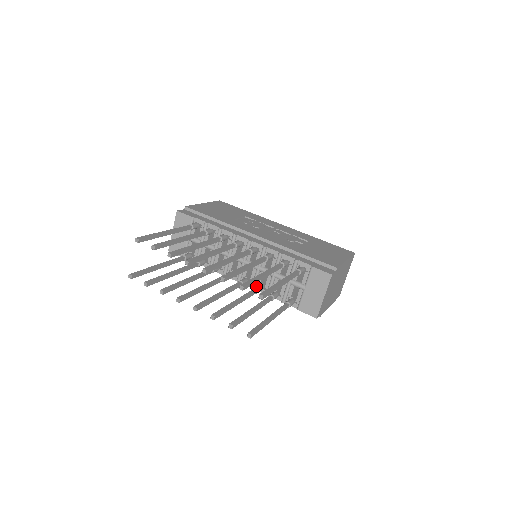
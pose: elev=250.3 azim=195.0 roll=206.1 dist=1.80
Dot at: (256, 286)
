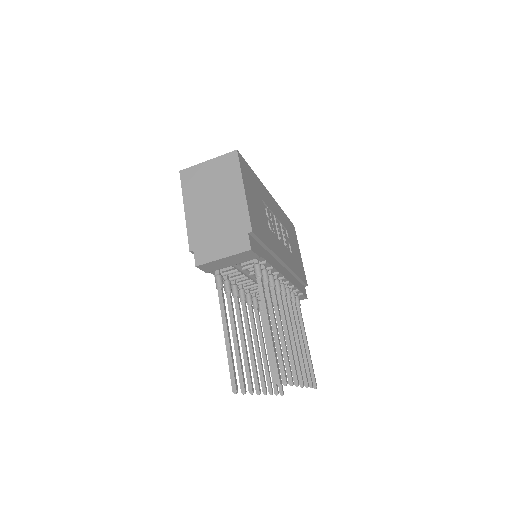
Dot at: (257, 303)
